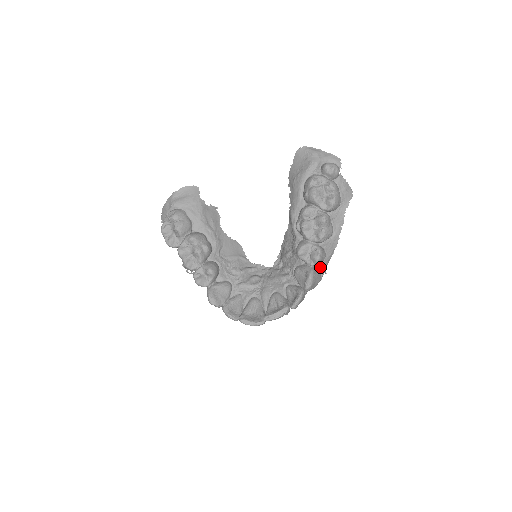
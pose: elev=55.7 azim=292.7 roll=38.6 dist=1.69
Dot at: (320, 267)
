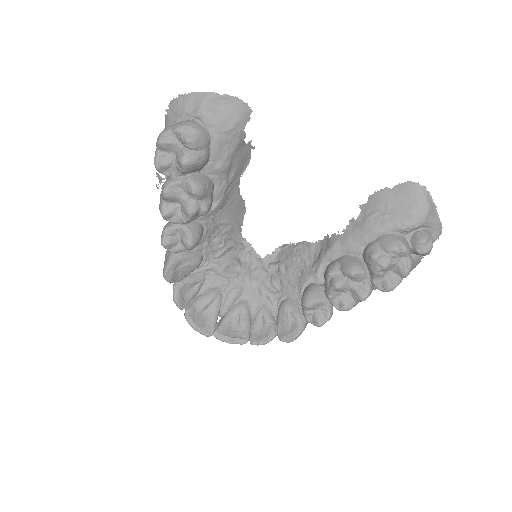
Dot at: occluded
